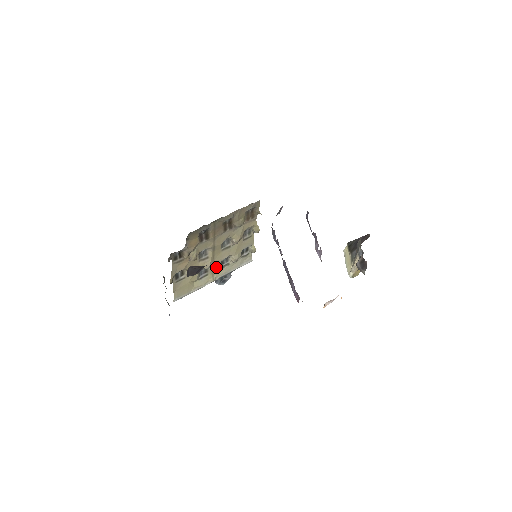
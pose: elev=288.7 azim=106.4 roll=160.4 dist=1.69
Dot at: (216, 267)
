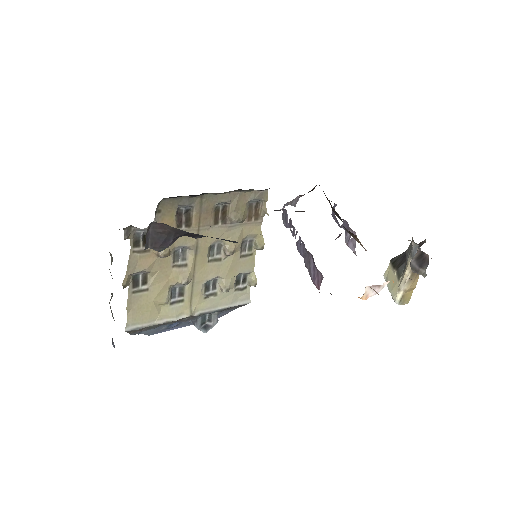
Dot at: (197, 291)
